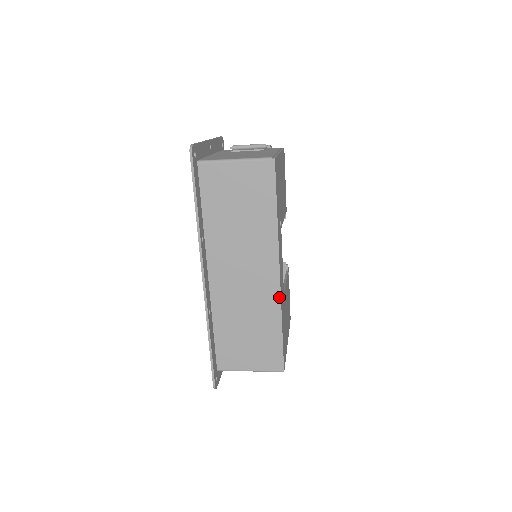
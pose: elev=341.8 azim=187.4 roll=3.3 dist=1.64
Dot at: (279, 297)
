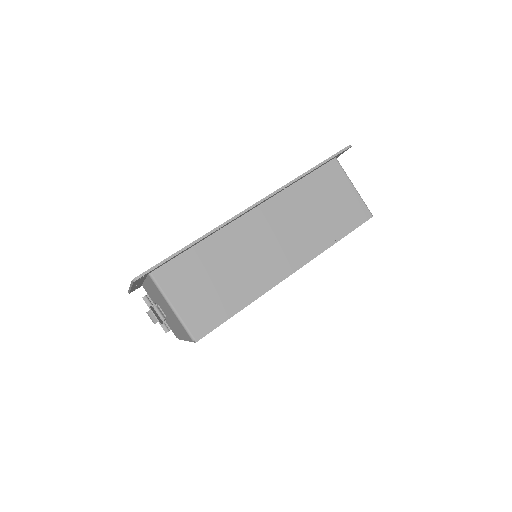
Dot at: (271, 287)
